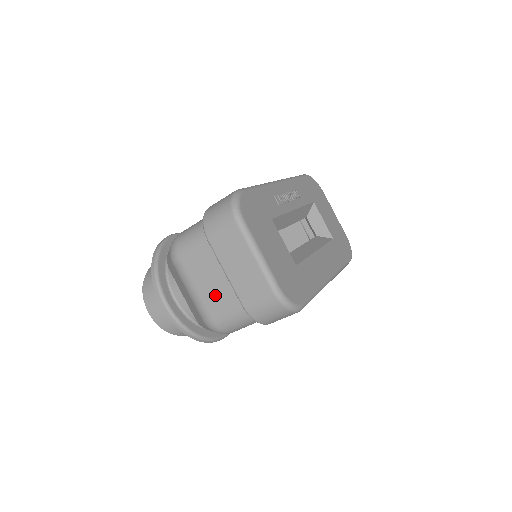
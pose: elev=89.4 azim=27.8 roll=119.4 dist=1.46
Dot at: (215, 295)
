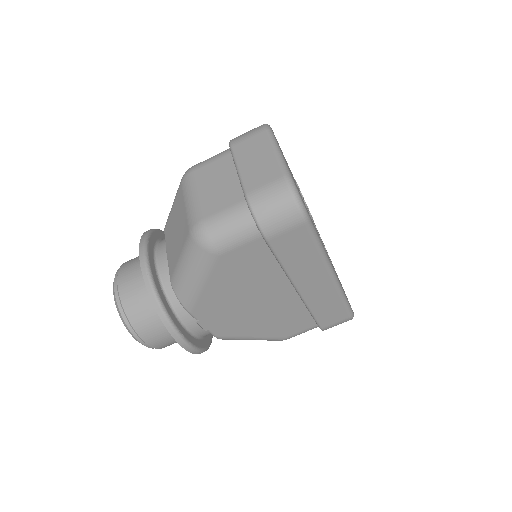
Dot at: (217, 196)
